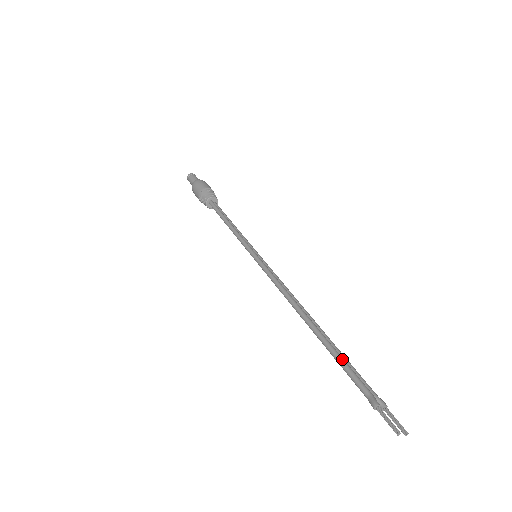
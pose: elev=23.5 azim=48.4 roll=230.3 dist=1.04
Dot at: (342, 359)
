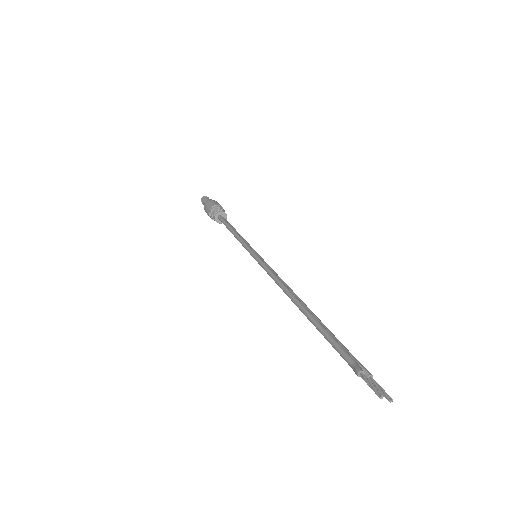
Dot at: (329, 334)
